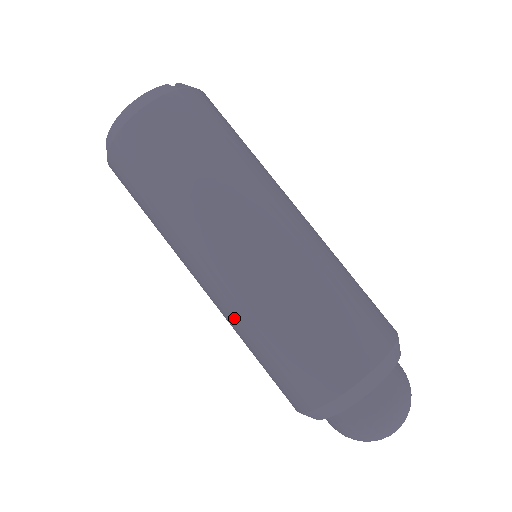
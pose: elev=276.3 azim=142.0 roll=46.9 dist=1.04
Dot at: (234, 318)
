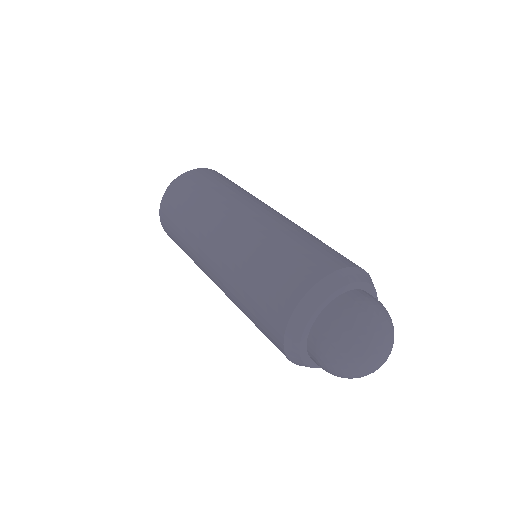
Dot at: (247, 242)
